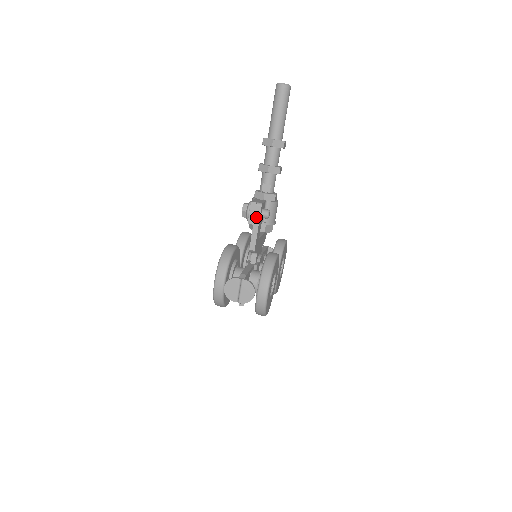
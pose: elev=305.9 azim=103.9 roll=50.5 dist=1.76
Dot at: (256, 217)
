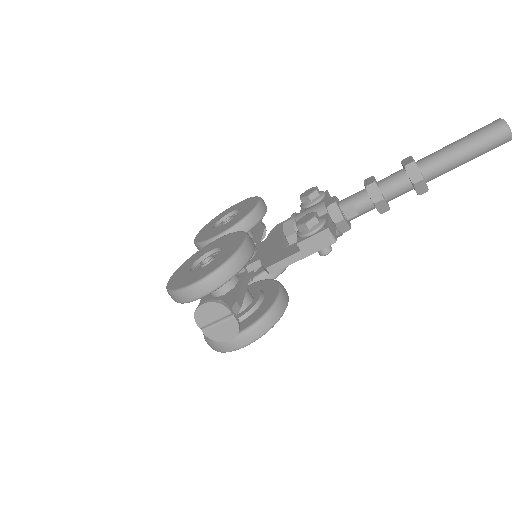
Dot at: (313, 247)
